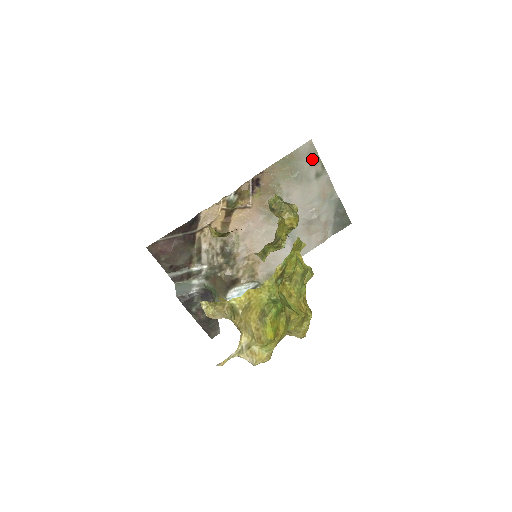
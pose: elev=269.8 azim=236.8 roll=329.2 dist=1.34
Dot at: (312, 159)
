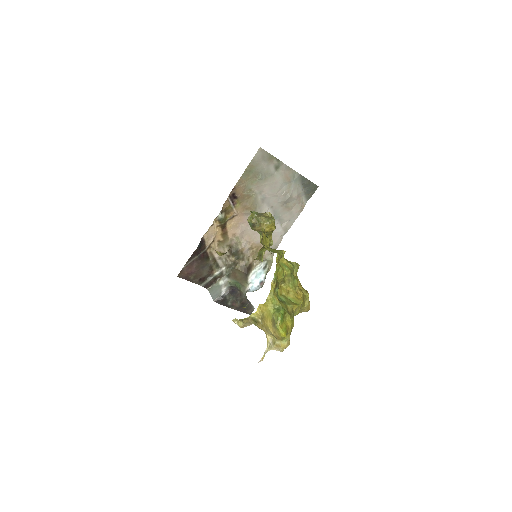
Dot at: (267, 160)
